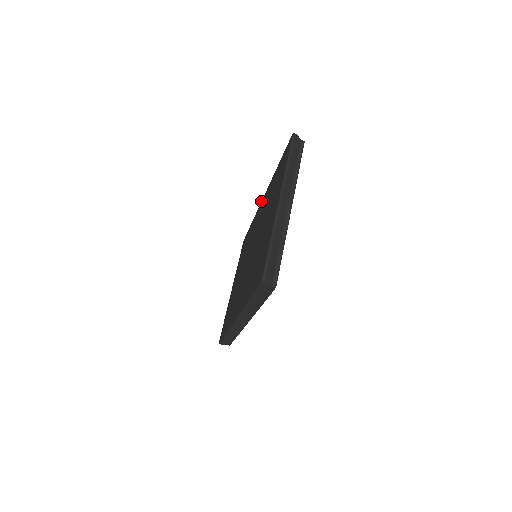
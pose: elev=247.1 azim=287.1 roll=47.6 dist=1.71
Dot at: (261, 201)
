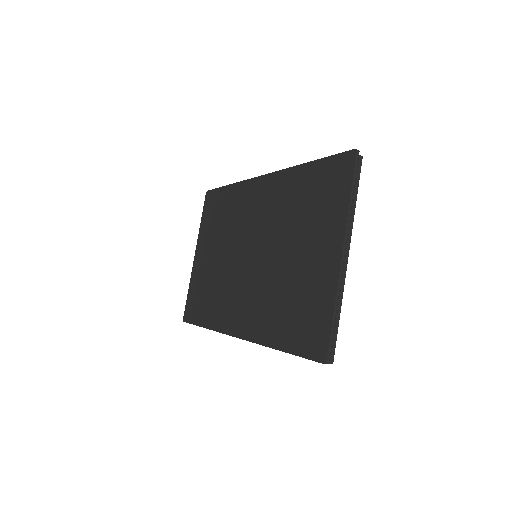
Dot at: occluded
